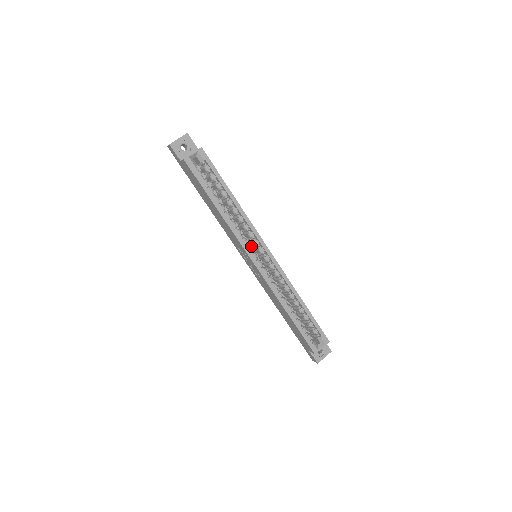
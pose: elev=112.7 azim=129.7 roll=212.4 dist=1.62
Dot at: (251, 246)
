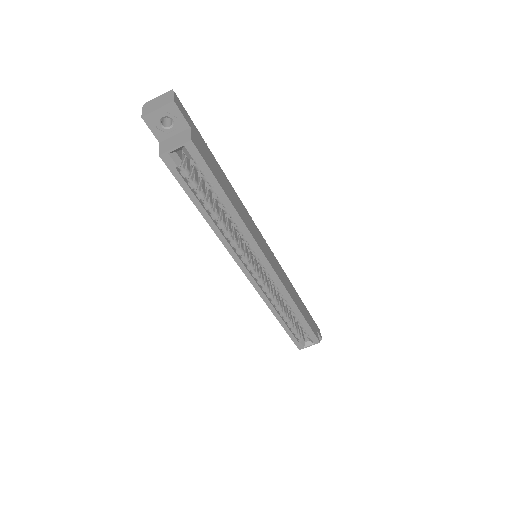
Dot at: occluded
